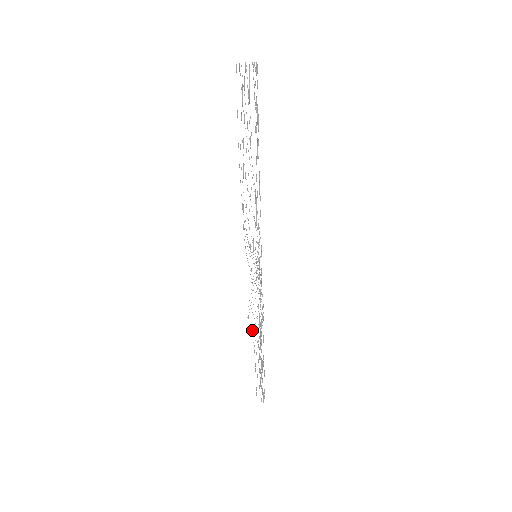
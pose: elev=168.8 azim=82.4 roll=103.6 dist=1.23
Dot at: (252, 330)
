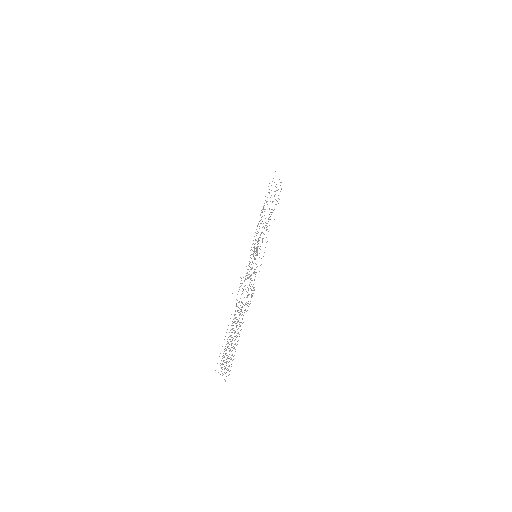
Dot at: occluded
